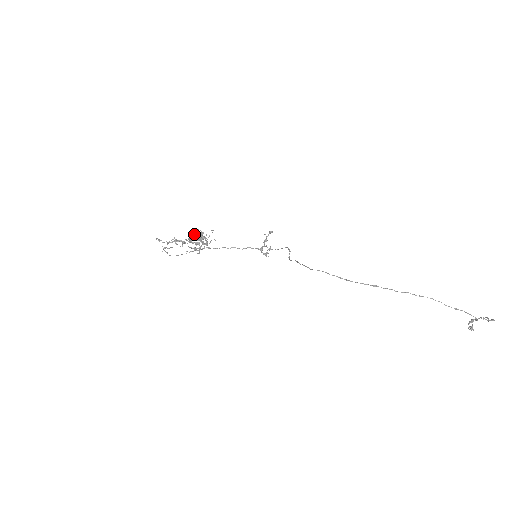
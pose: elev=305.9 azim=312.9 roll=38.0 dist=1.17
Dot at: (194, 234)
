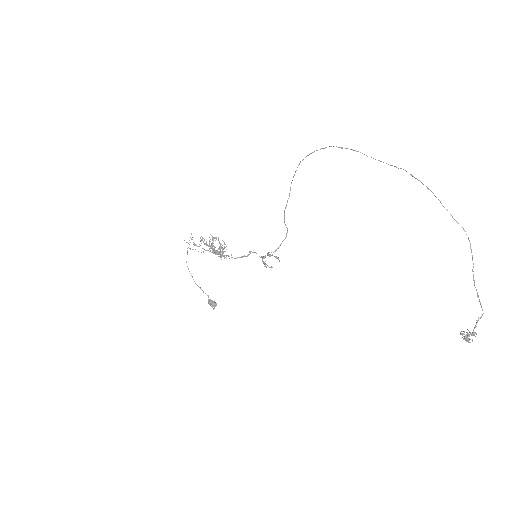
Dot at: (210, 299)
